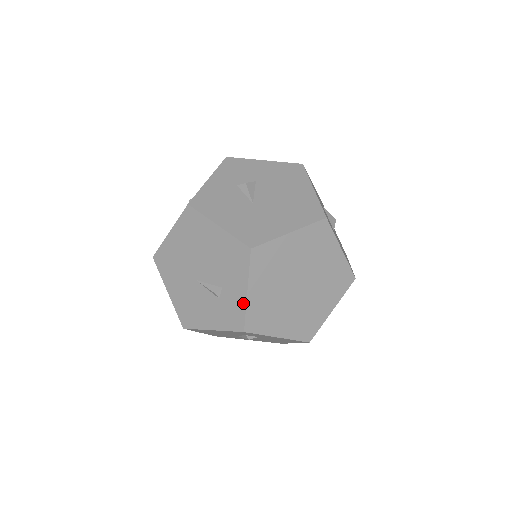
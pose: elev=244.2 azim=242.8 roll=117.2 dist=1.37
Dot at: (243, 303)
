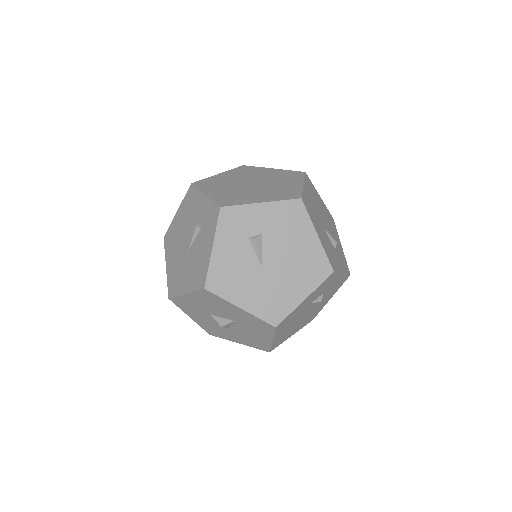
Dot at: (208, 201)
